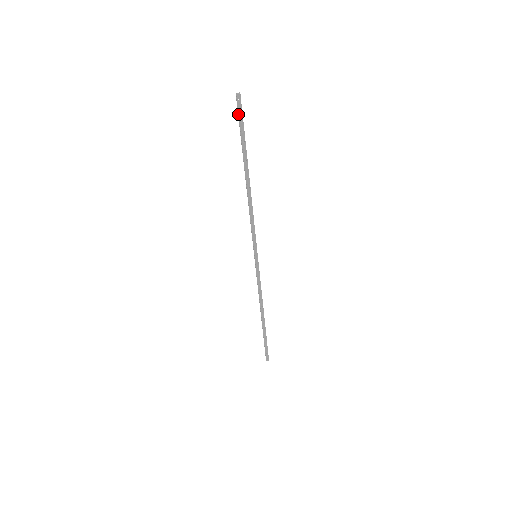
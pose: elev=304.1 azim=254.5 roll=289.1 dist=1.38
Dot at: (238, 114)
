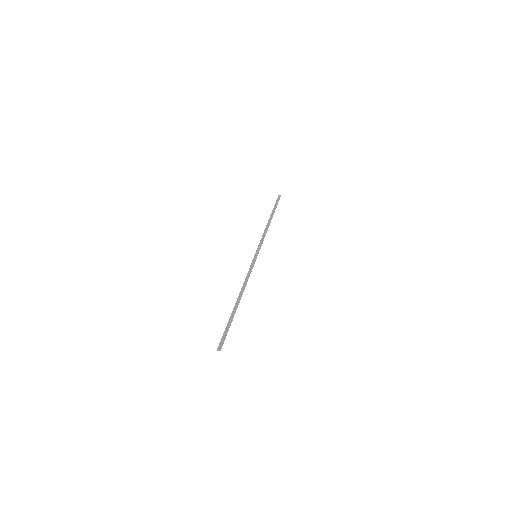
Dot at: (277, 201)
